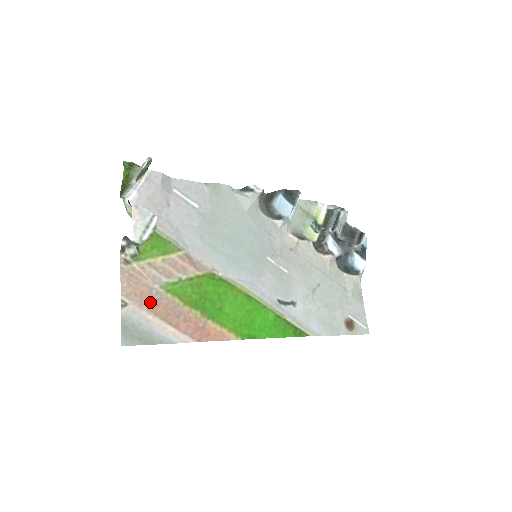
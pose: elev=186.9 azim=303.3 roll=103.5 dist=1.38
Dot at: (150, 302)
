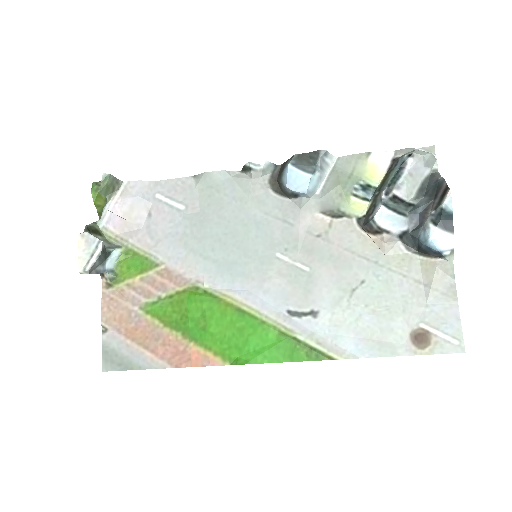
Dot at: (128, 326)
